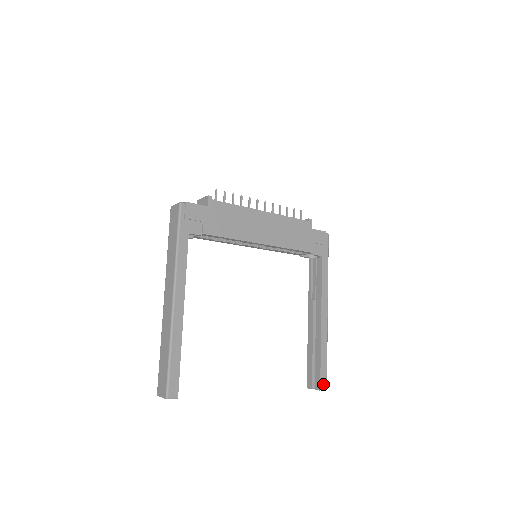
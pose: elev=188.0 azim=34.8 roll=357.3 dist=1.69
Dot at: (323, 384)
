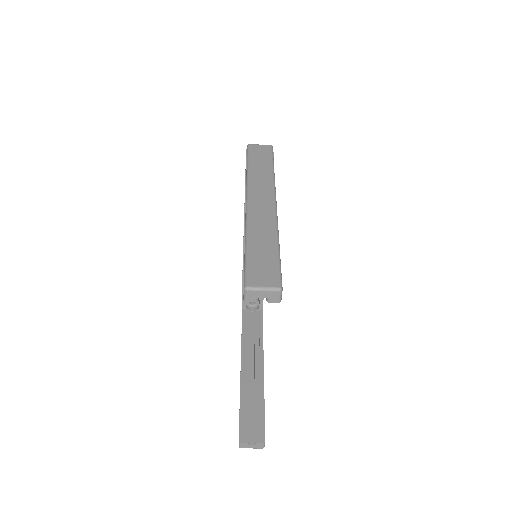
Dot at: occluded
